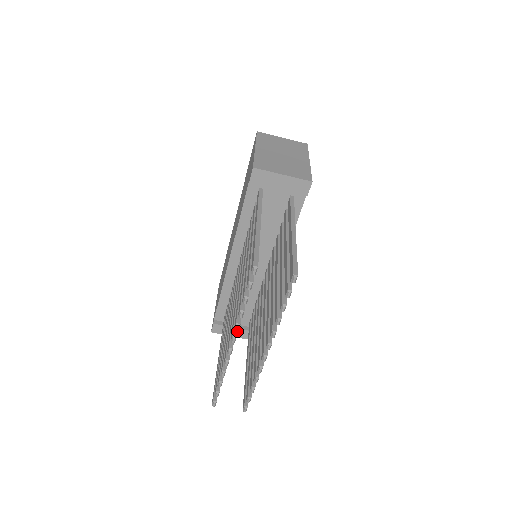
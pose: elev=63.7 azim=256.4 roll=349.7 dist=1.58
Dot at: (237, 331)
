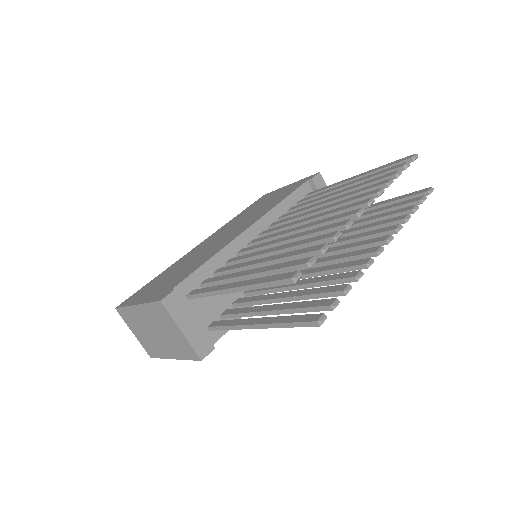
Dot at: (192, 324)
